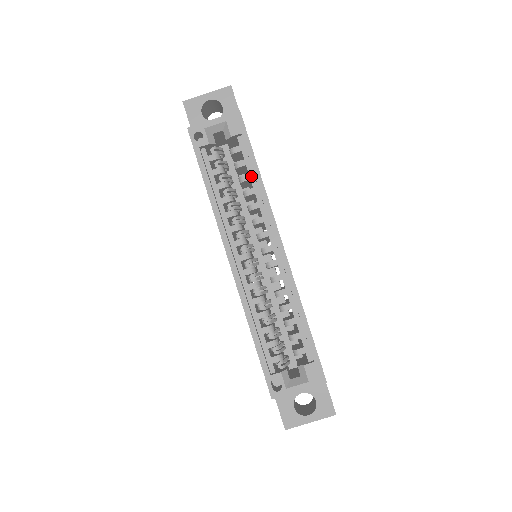
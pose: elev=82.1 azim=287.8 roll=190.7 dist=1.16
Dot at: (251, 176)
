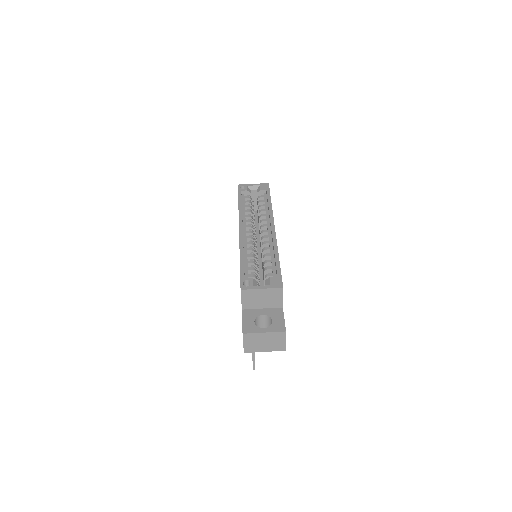
Dot at: (266, 205)
